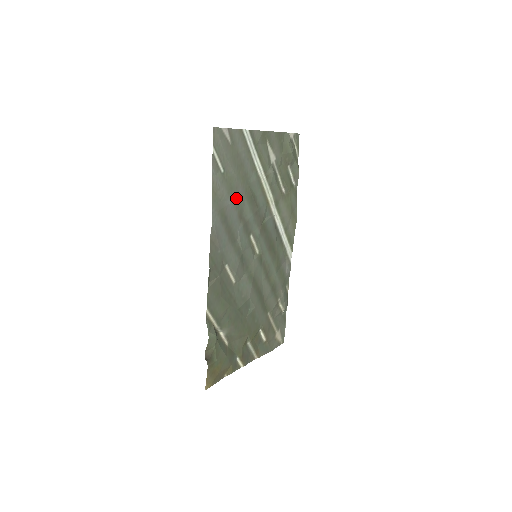
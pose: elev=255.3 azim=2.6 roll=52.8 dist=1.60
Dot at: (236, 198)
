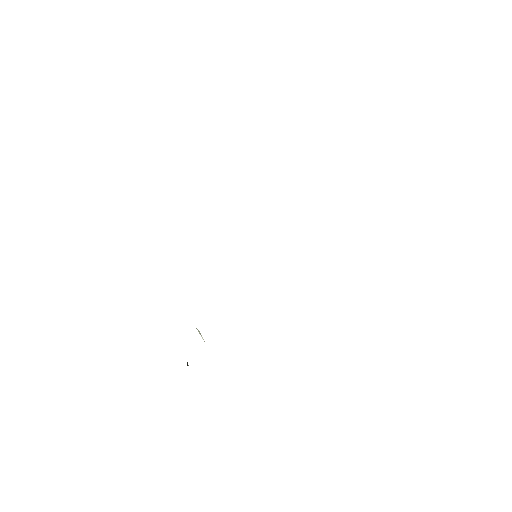
Dot at: occluded
